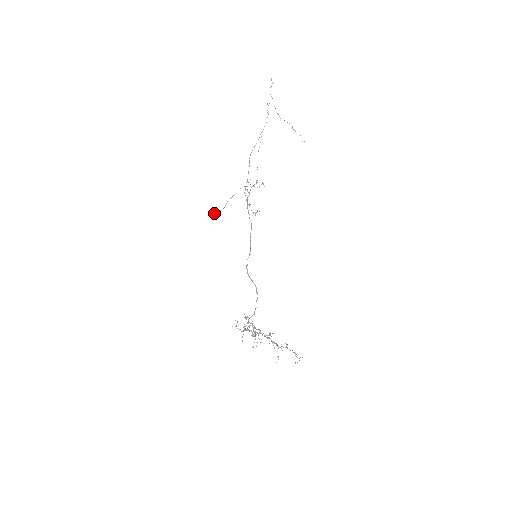
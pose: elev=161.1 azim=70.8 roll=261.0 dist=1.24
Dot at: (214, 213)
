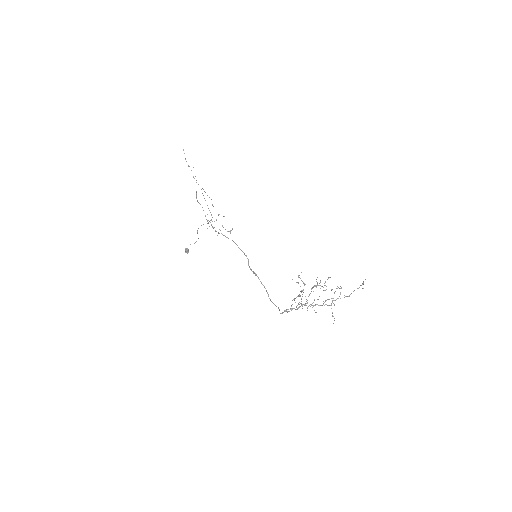
Dot at: (188, 250)
